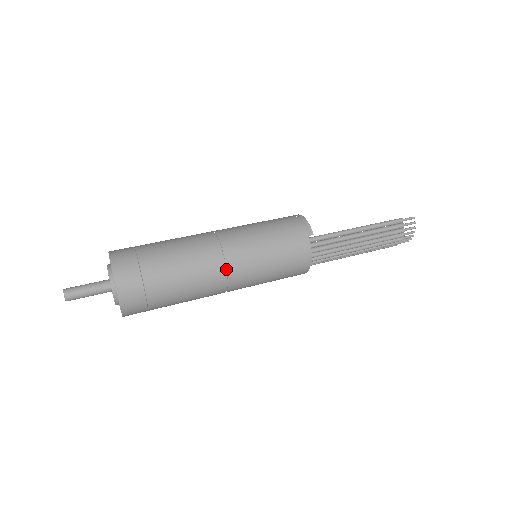
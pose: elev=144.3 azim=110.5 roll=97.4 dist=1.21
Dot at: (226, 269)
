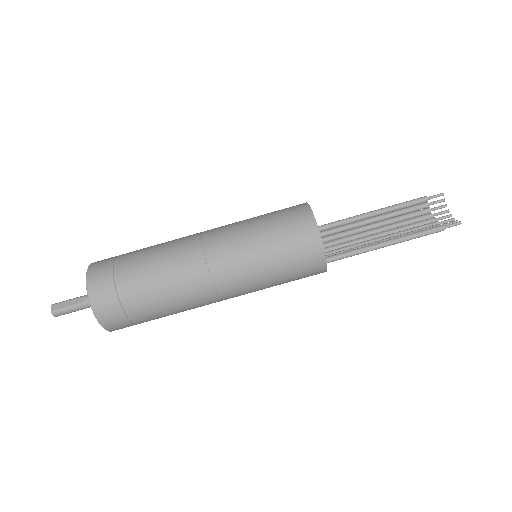
Dot at: occluded
